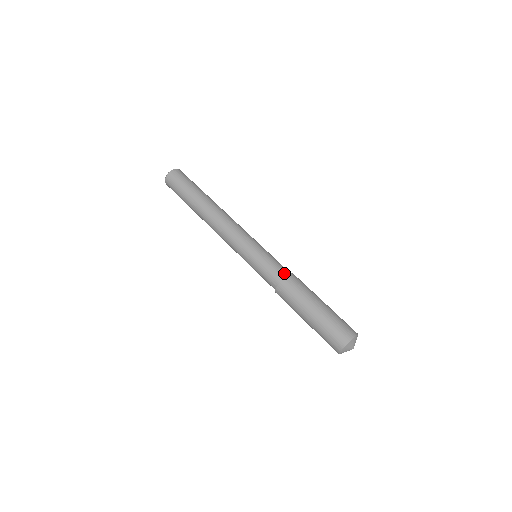
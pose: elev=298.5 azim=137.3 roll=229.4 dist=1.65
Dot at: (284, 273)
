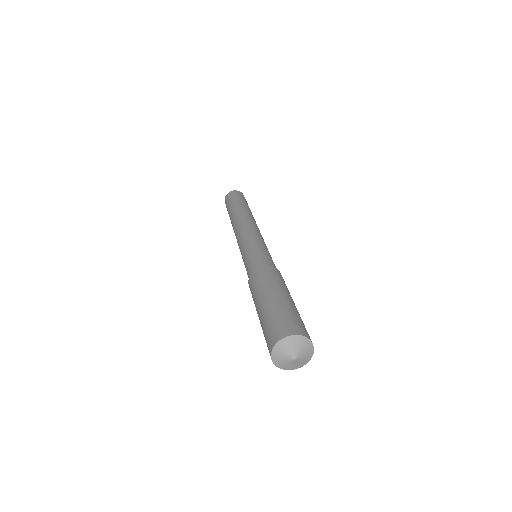
Dot at: (265, 264)
